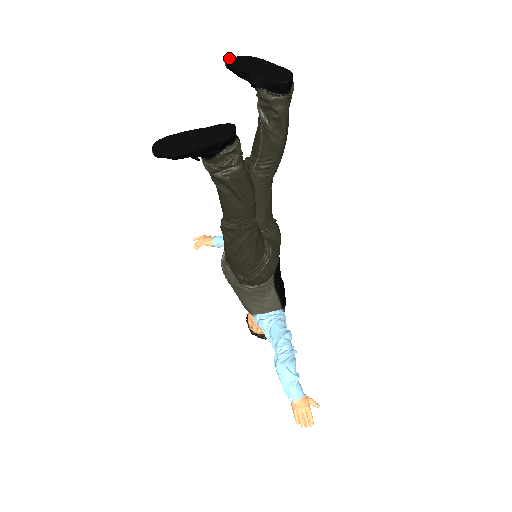
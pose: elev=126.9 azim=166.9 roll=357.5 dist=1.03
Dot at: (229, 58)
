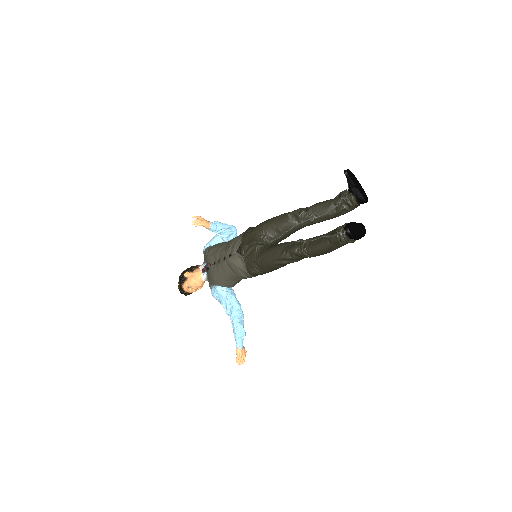
Dot at: (348, 169)
